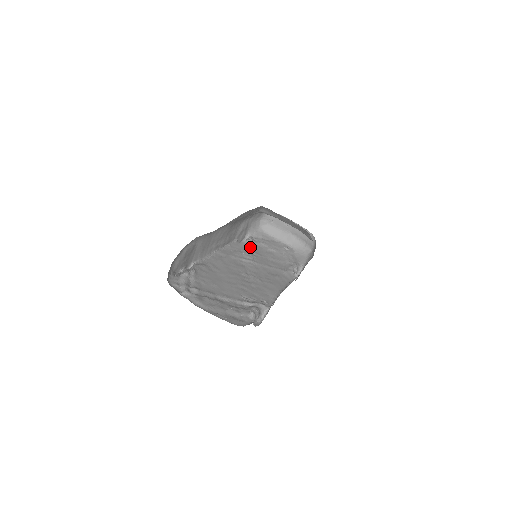
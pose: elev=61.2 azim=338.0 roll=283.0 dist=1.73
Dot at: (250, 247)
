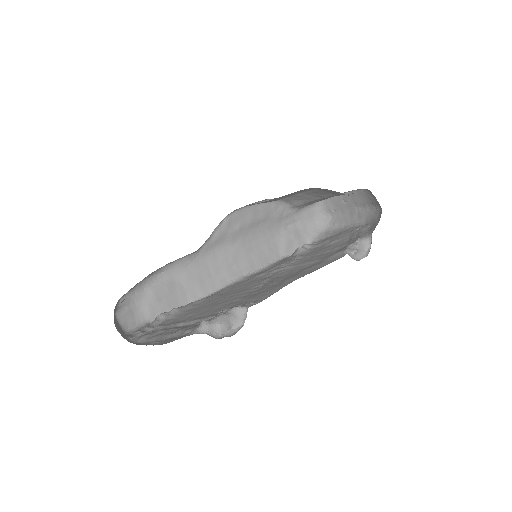
Dot at: (299, 254)
